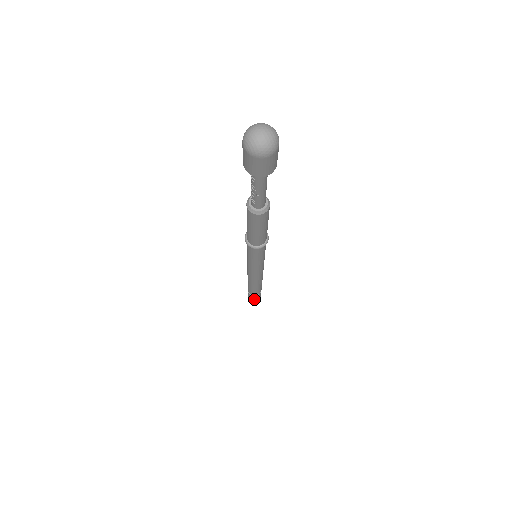
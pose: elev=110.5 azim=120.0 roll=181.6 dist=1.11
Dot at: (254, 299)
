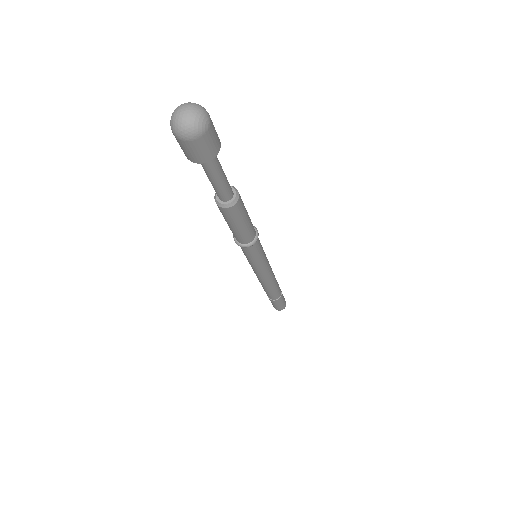
Dot at: (271, 301)
